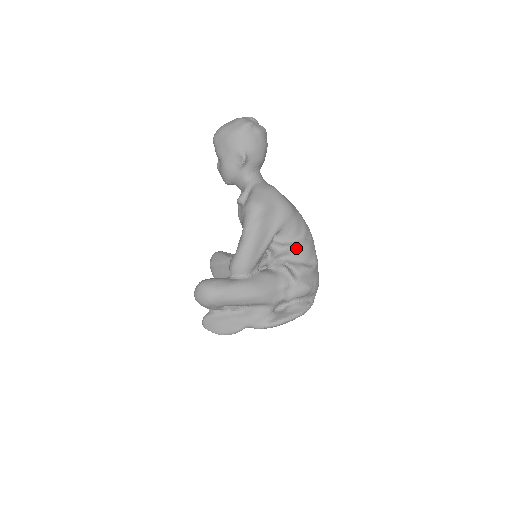
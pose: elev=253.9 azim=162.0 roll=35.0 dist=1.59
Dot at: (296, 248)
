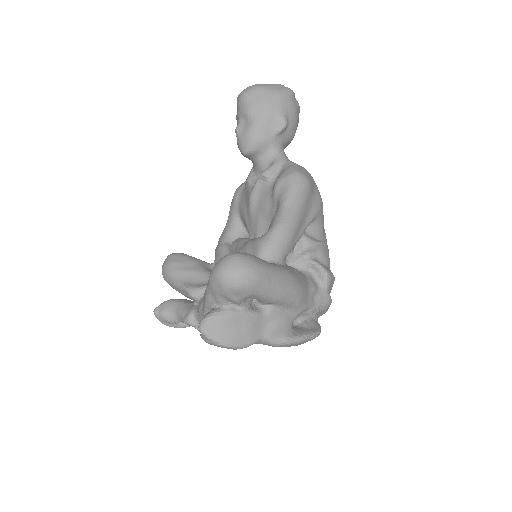
Dot at: (324, 248)
